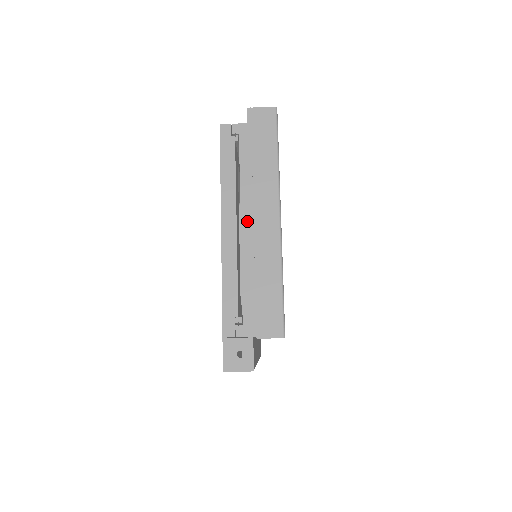
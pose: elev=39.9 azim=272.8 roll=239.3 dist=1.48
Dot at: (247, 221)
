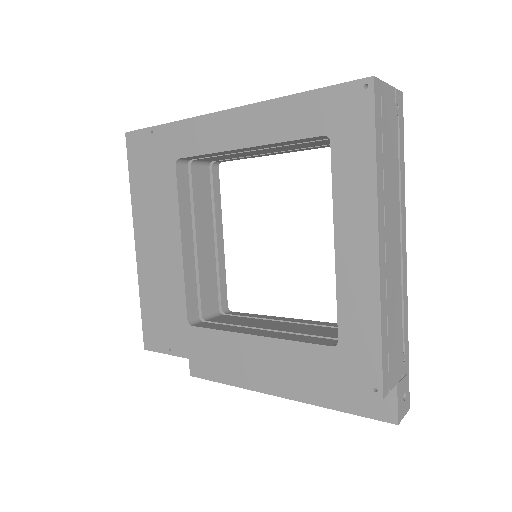
Dot at: occluded
